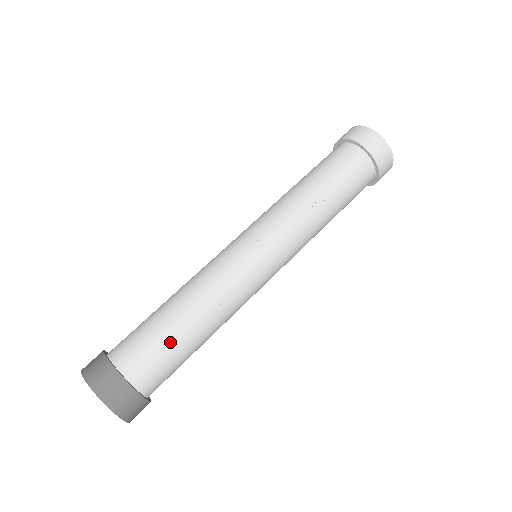
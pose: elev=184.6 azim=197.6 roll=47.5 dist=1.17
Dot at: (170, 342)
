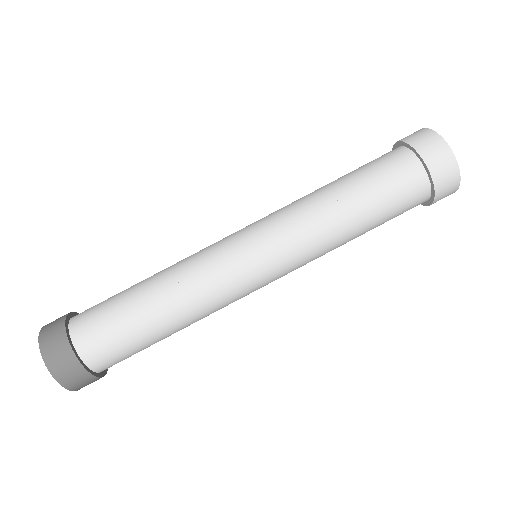
Dot at: (120, 305)
